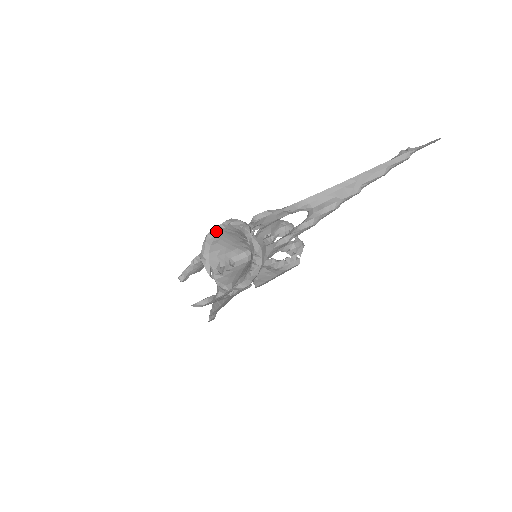
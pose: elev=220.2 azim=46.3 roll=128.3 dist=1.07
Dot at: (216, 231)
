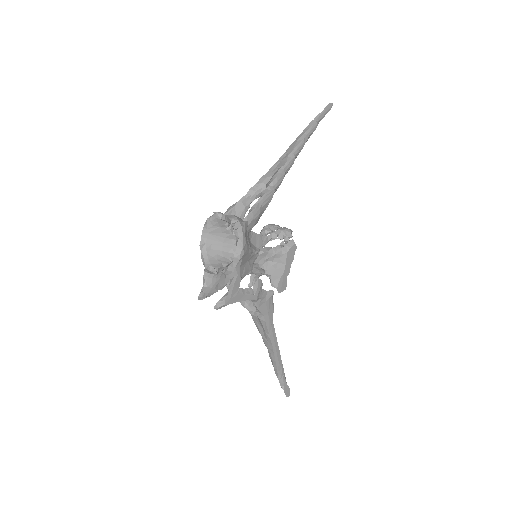
Dot at: (204, 238)
